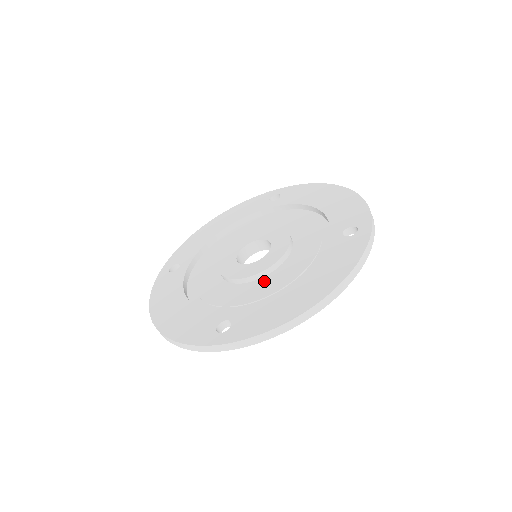
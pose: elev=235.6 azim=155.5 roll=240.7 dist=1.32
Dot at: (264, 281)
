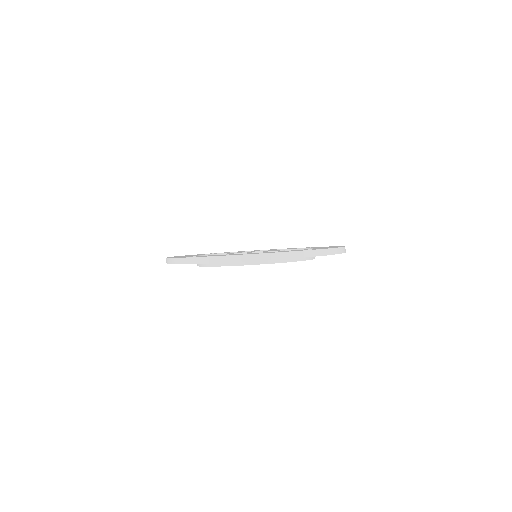
Dot at: occluded
